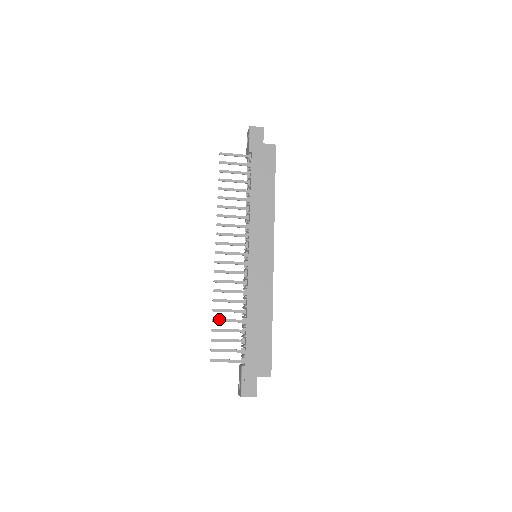
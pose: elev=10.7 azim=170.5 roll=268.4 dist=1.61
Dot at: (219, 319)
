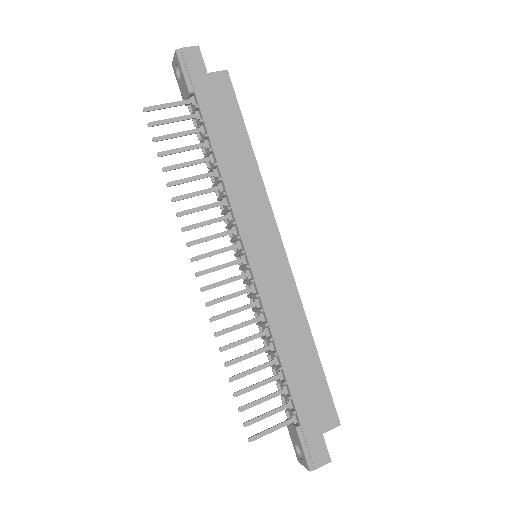
Dot at: (239, 374)
